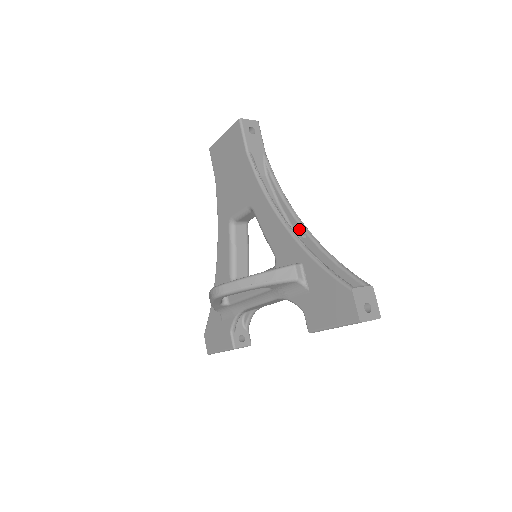
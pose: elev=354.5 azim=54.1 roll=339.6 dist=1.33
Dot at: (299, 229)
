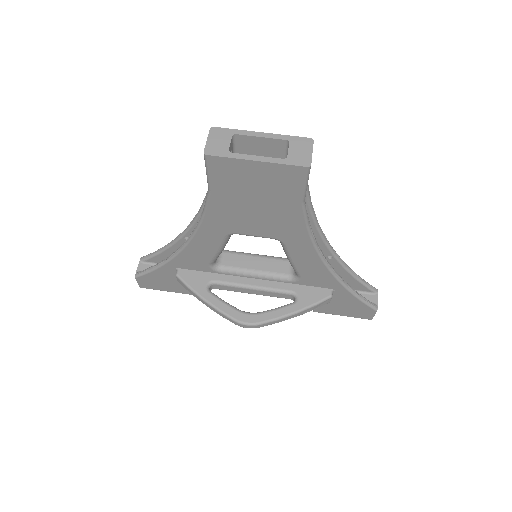
Dot at: (327, 252)
